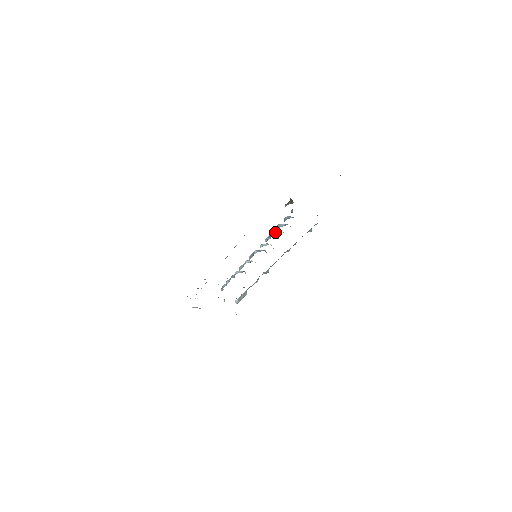
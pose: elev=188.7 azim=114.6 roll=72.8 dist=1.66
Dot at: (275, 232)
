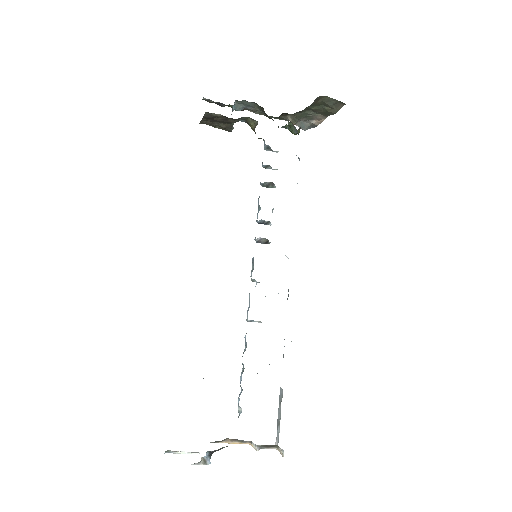
Dot at: occluded
